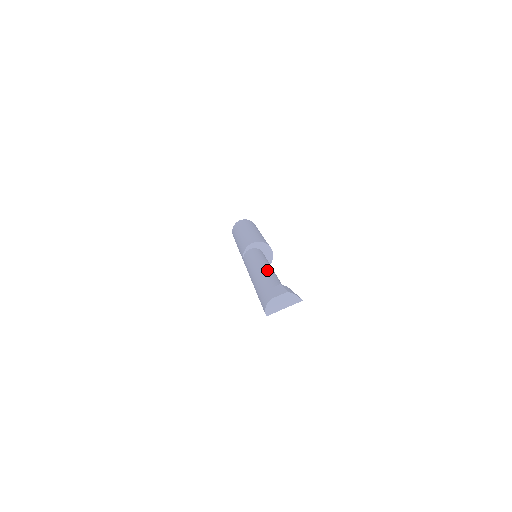
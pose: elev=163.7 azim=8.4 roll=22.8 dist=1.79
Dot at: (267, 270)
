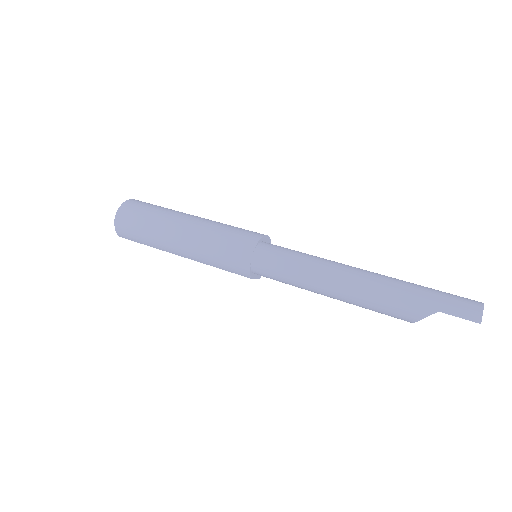
Dot at: occluded
